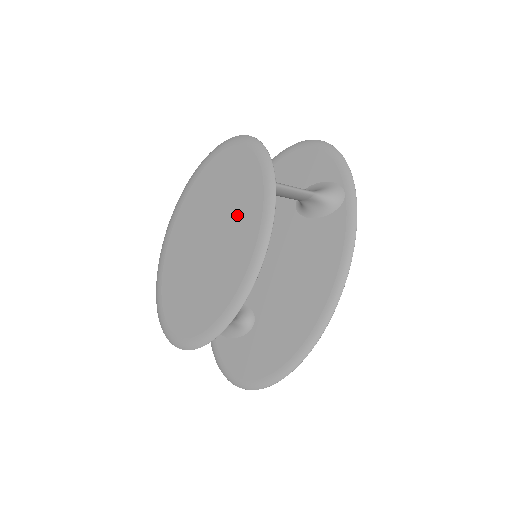
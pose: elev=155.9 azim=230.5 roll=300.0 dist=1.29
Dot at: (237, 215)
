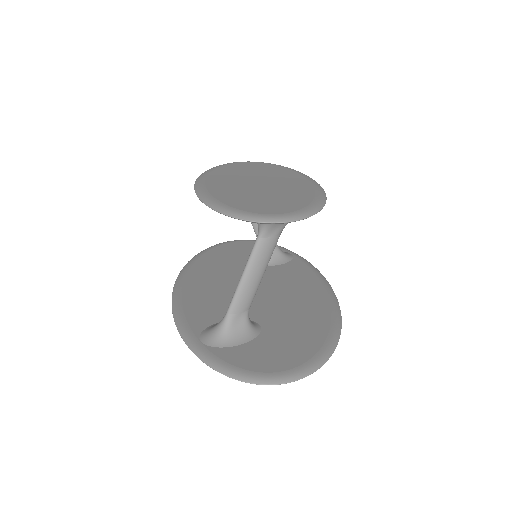
Dot at: (277, 175)
